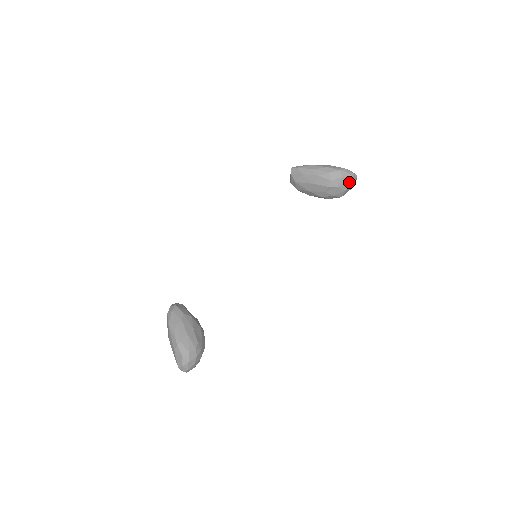
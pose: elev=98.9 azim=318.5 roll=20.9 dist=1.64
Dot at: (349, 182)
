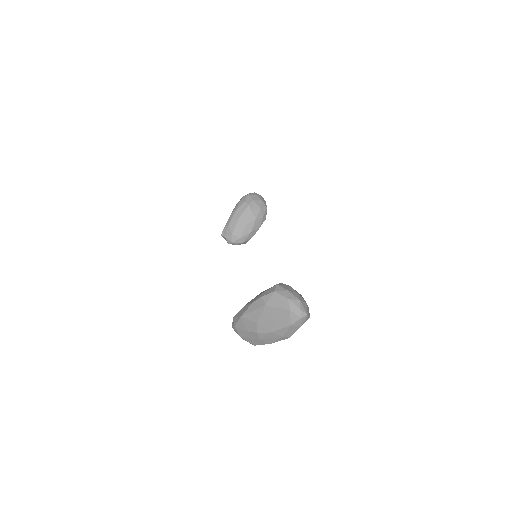
Dot at: (257, 195)
